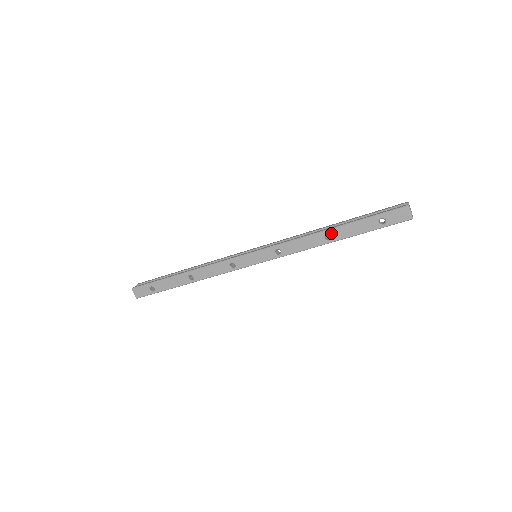
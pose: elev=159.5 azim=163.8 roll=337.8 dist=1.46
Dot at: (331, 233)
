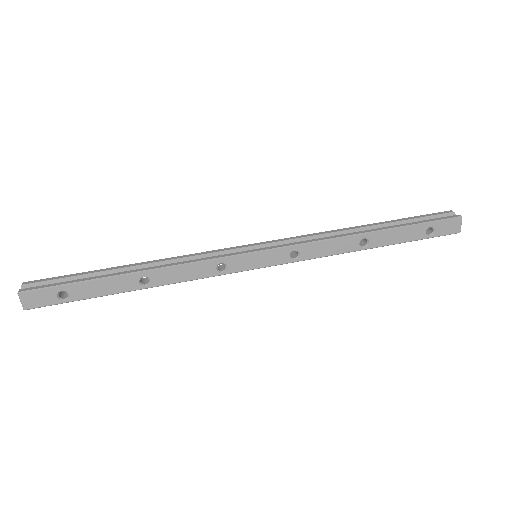
Dot at: (370, 238)
